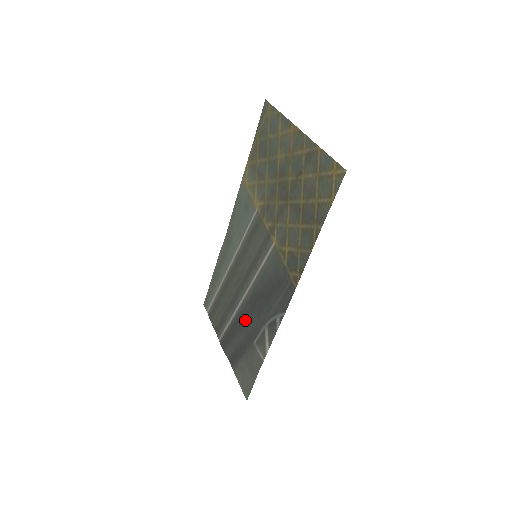
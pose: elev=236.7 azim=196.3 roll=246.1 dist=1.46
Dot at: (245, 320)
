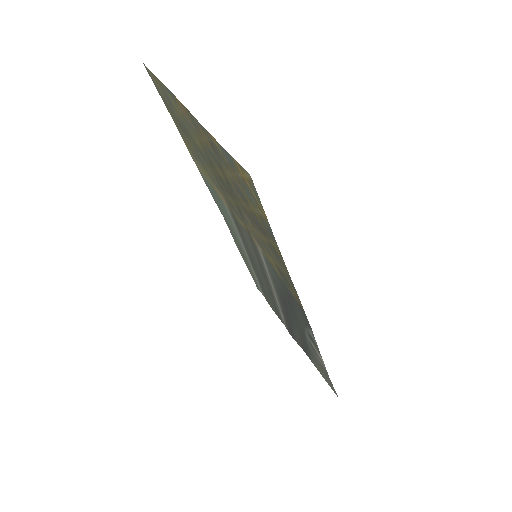
Dot at: (290, 319)
